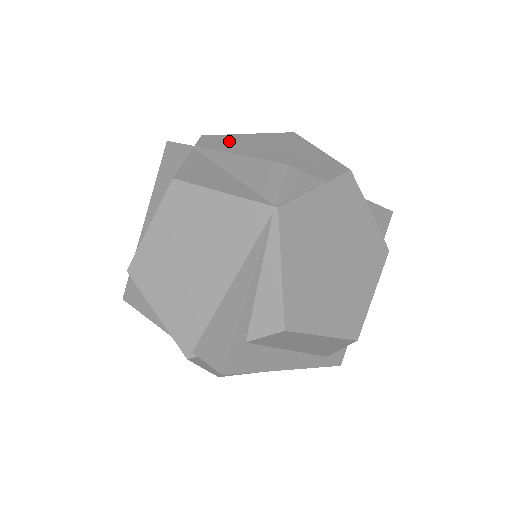
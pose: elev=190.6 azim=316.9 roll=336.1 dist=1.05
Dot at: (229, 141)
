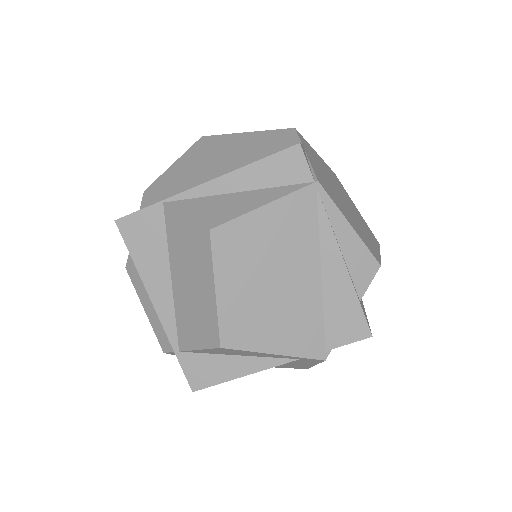
Dot at: (176, 177)
